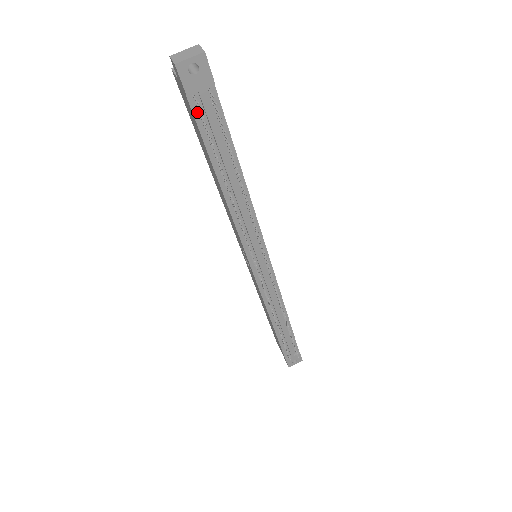
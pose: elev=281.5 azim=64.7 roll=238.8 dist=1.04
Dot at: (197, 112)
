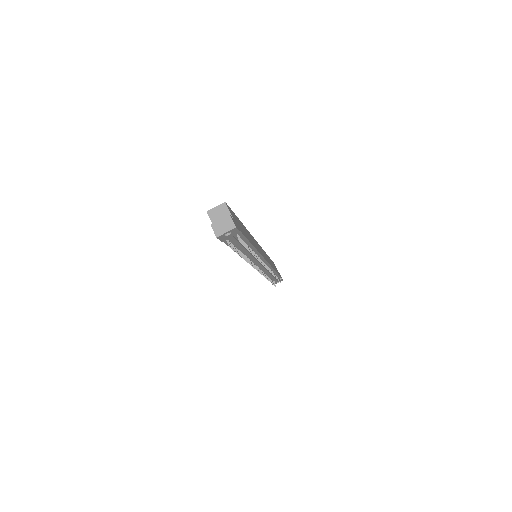
Dot at: occluded
